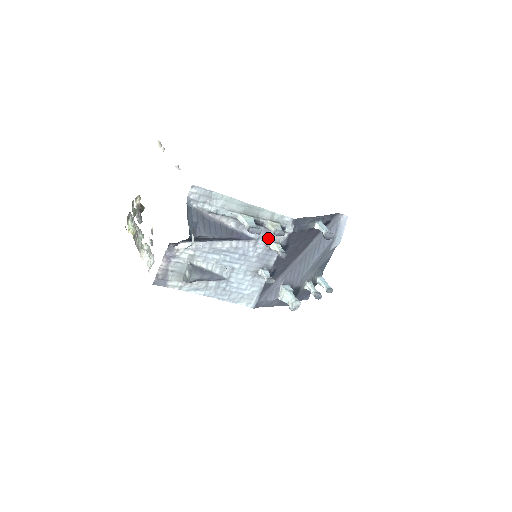
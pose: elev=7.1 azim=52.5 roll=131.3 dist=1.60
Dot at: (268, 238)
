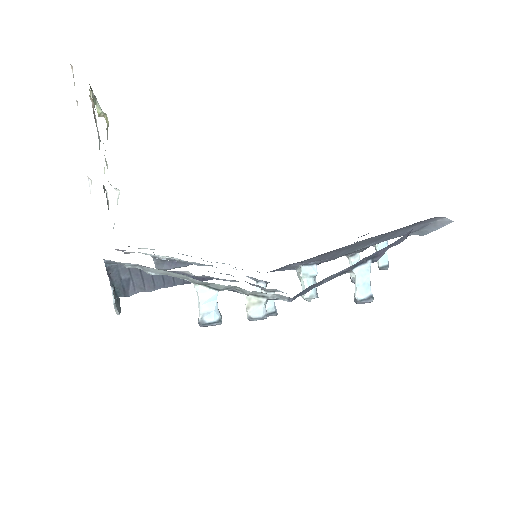
Dot at: occluded
